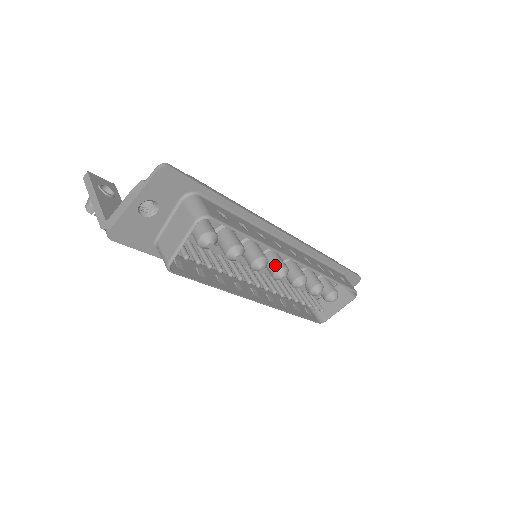
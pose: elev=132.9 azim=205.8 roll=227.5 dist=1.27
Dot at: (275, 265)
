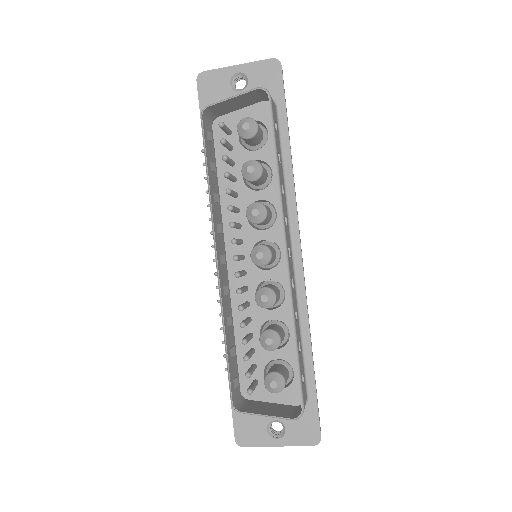
Dot at: occluded
